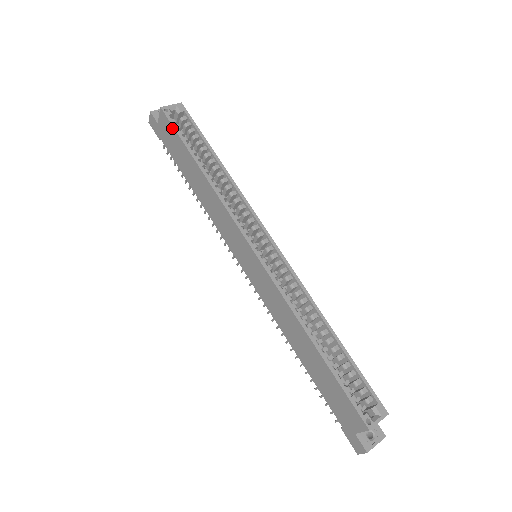
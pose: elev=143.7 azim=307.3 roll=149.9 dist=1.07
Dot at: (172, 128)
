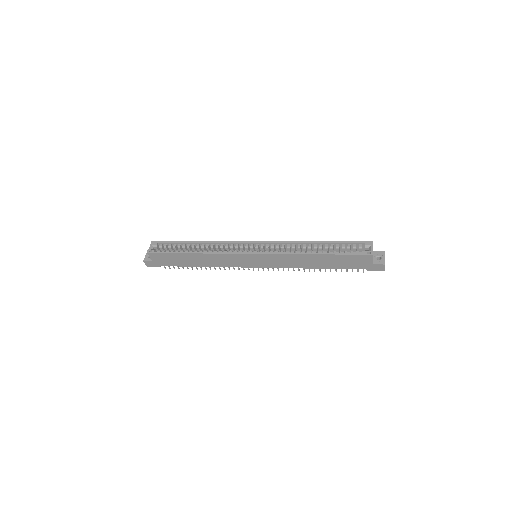
Dot at: (162, 254)
